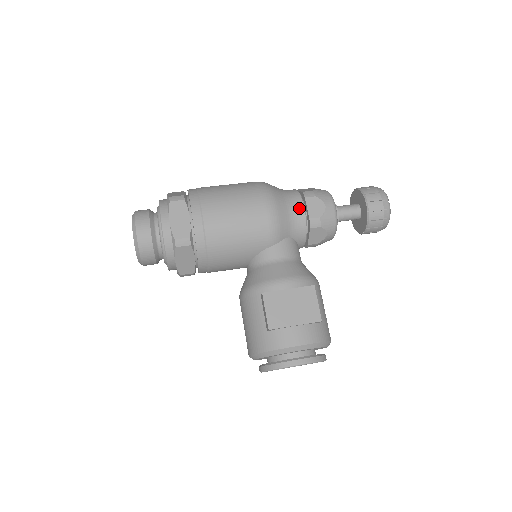
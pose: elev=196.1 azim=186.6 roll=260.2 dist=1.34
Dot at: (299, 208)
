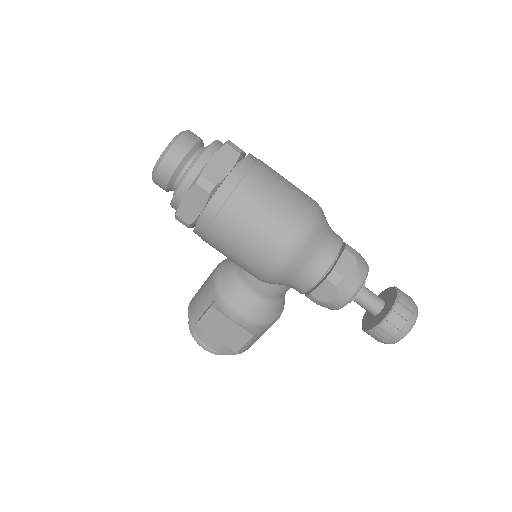
Dot at: (309, 282)
